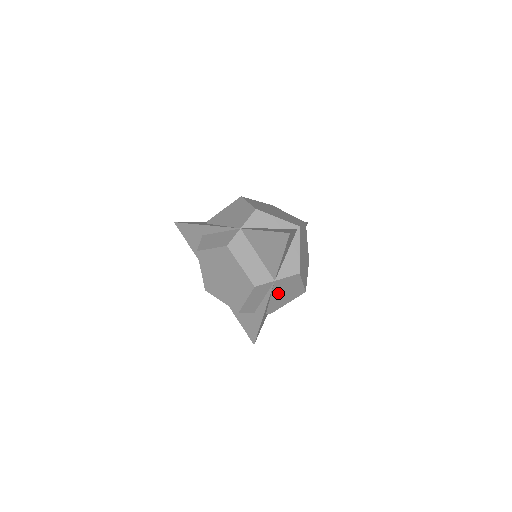
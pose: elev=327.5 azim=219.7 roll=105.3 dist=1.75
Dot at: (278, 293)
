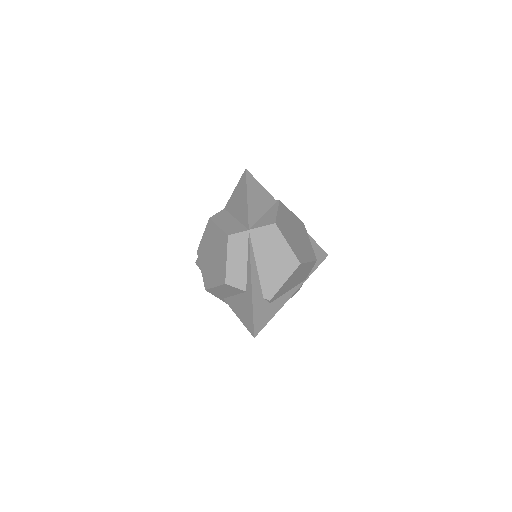
Dot at: (263, 257)
